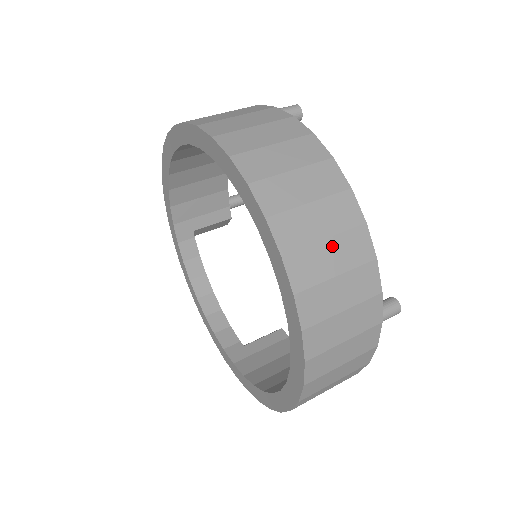
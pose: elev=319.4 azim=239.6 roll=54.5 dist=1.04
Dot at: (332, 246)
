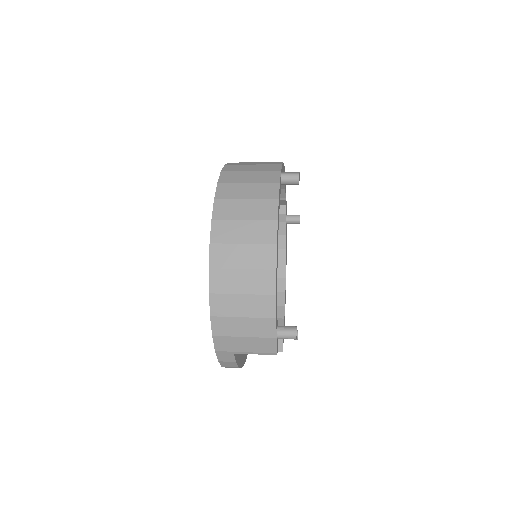
Dot at: occluded
